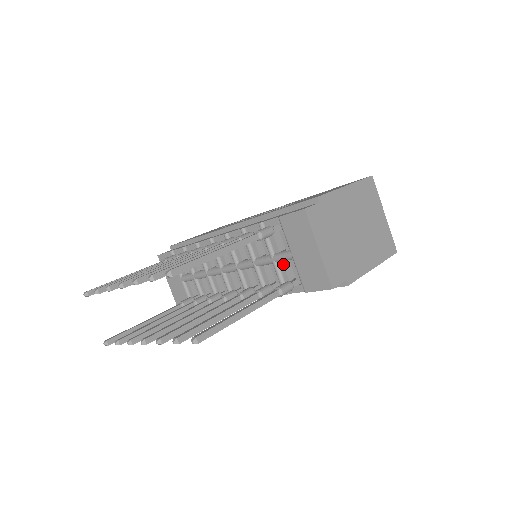
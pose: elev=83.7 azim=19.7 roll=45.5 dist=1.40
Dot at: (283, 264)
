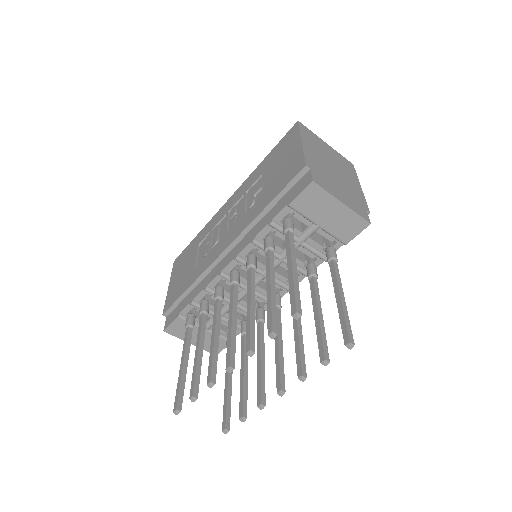
Dot at: (311, 239)
